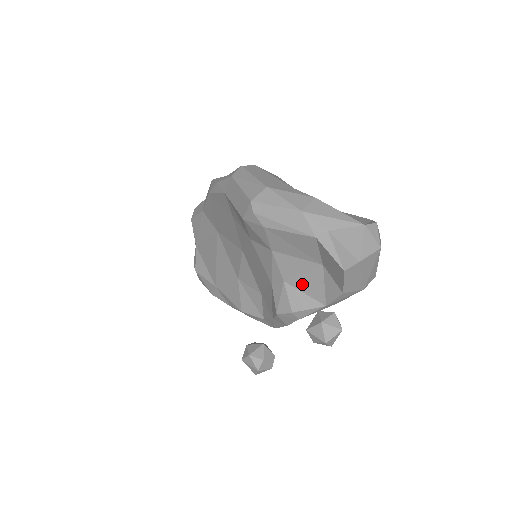
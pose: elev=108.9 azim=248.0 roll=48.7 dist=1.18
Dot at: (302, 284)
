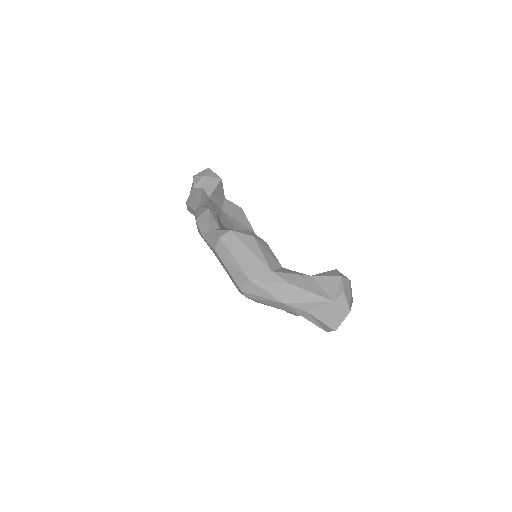
Dot at: occluded
